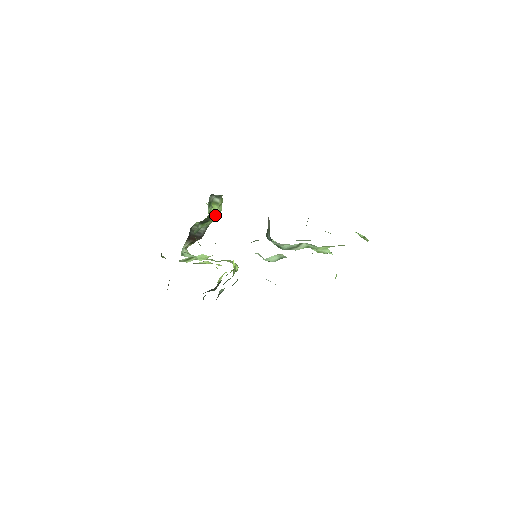
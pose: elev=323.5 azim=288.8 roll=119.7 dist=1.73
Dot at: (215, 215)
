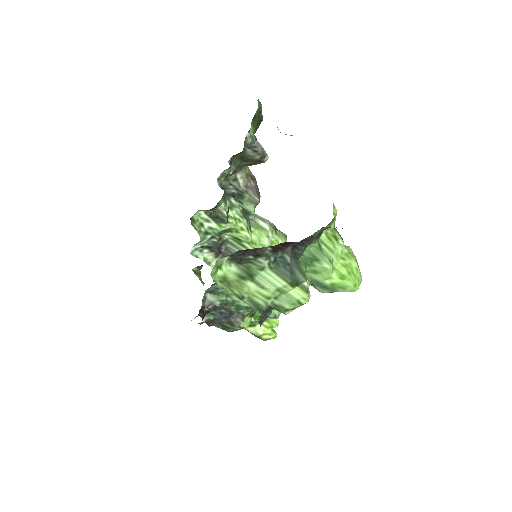
Dot at: (261, 243)
